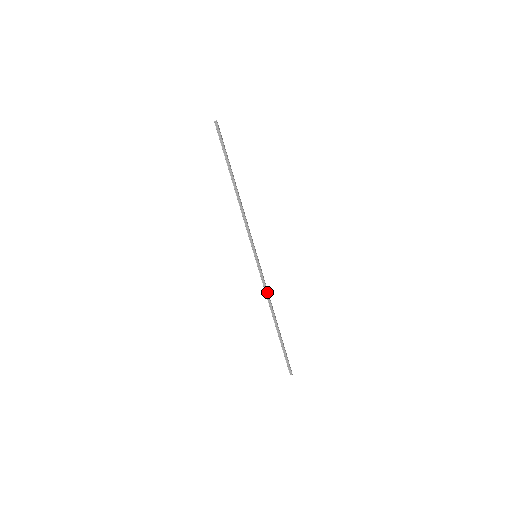
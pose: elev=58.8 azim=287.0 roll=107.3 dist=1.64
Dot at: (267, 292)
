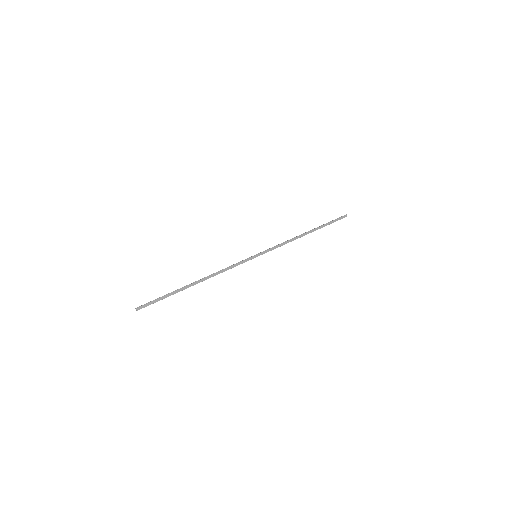
Dot at: occluded
